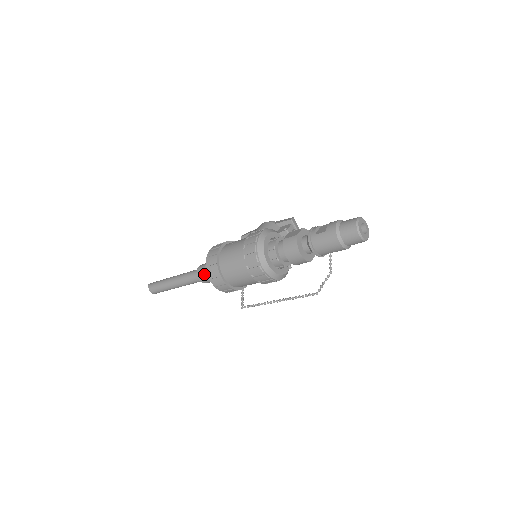
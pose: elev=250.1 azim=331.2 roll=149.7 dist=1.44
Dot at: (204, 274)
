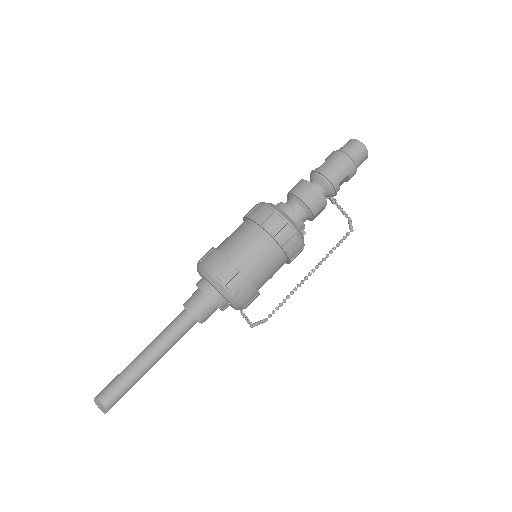
Dot at: (197, 298)
